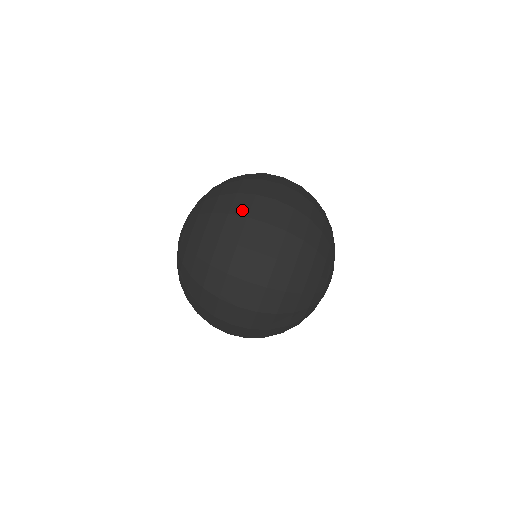
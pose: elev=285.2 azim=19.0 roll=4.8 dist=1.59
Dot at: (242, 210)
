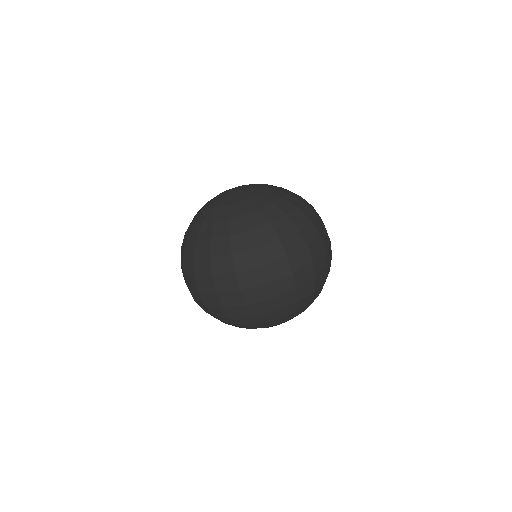
Dot at: (266, 256)
